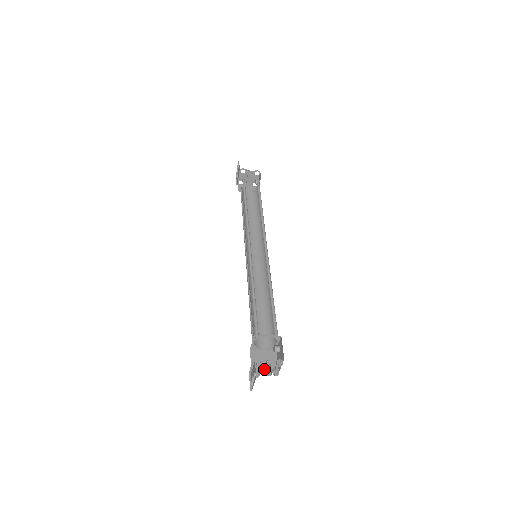
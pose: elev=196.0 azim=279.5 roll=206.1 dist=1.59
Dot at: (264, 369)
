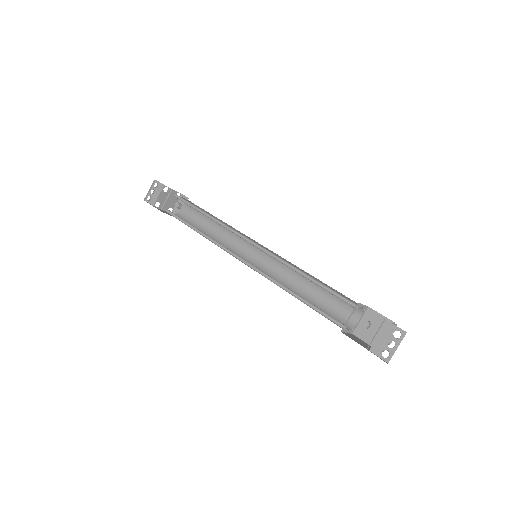
Dot at: occluded
